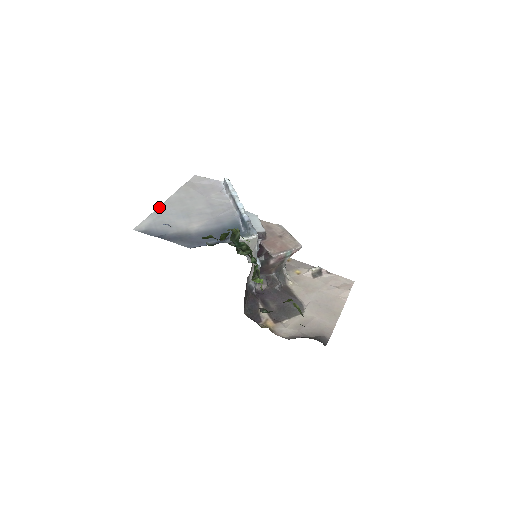
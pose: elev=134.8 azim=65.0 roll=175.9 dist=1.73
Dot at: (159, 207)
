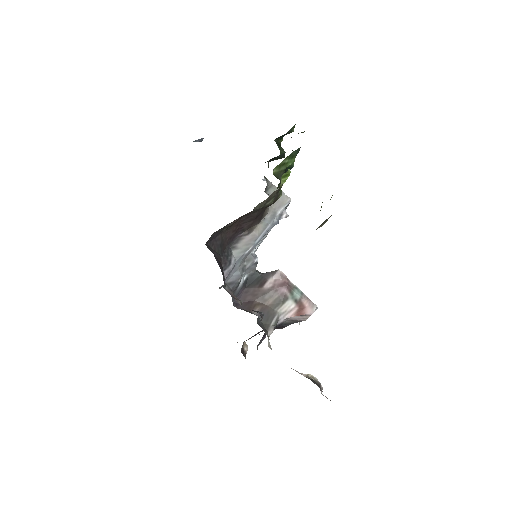
Dot at: occluded
